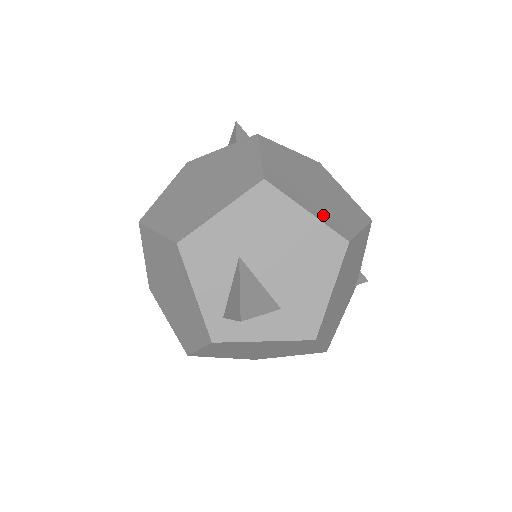
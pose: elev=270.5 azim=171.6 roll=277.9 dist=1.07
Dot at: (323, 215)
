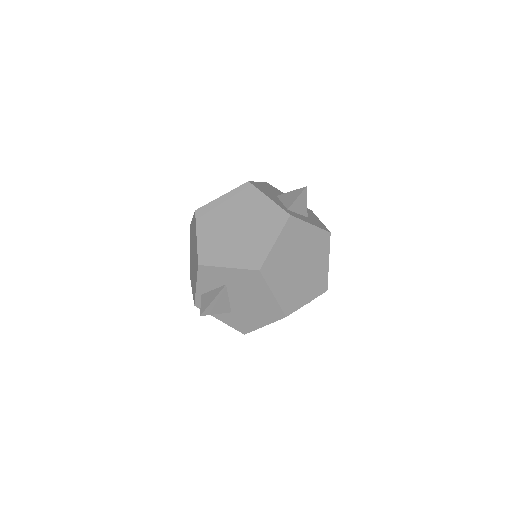
Dot at: occluded
